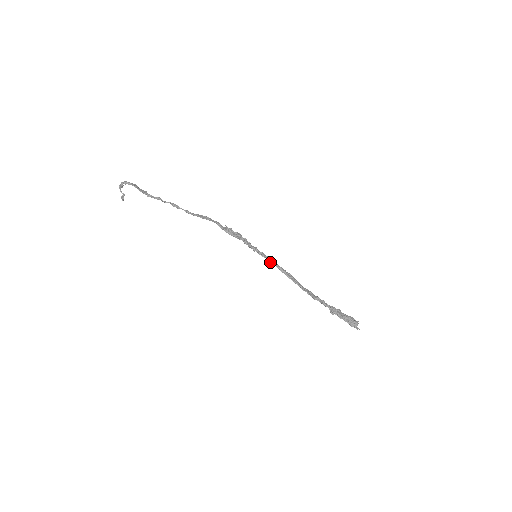
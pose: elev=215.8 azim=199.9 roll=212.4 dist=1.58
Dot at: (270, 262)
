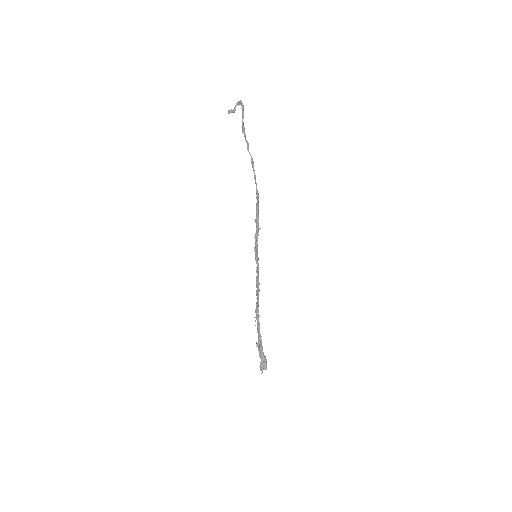
Dot at: (257, 269)
